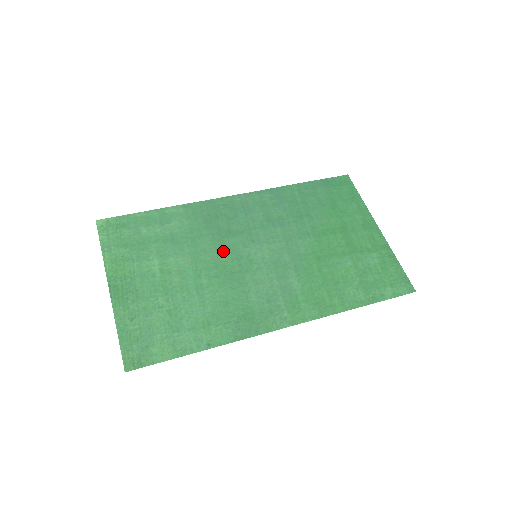
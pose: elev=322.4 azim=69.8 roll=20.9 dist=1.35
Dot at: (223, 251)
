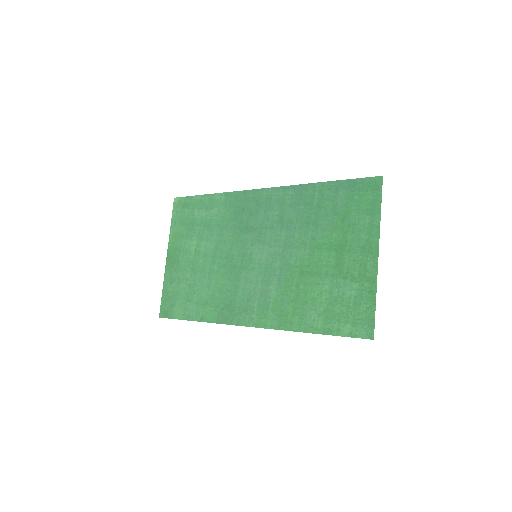
Dot at: (236, 245)
